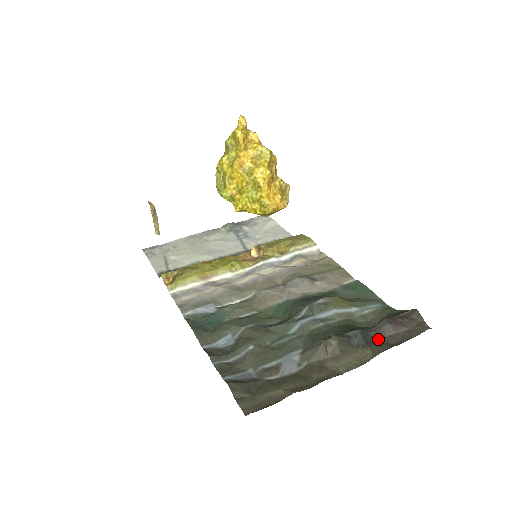
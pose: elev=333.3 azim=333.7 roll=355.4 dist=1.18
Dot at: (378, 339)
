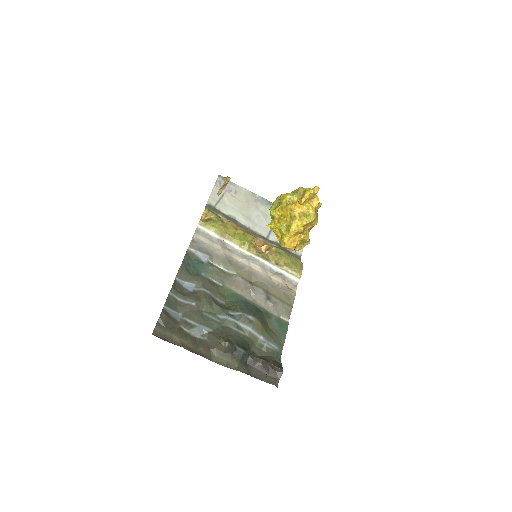
Dot at: (249, 364)
